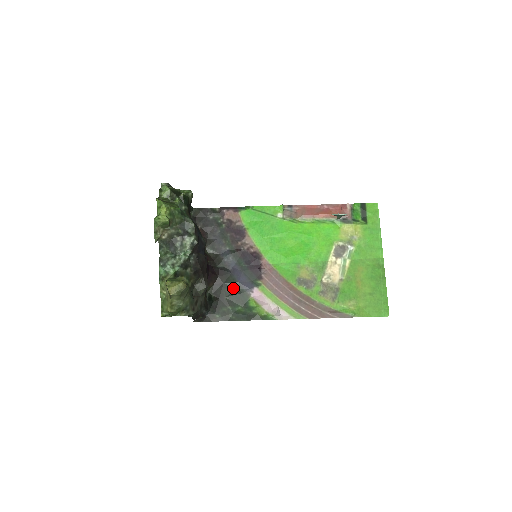
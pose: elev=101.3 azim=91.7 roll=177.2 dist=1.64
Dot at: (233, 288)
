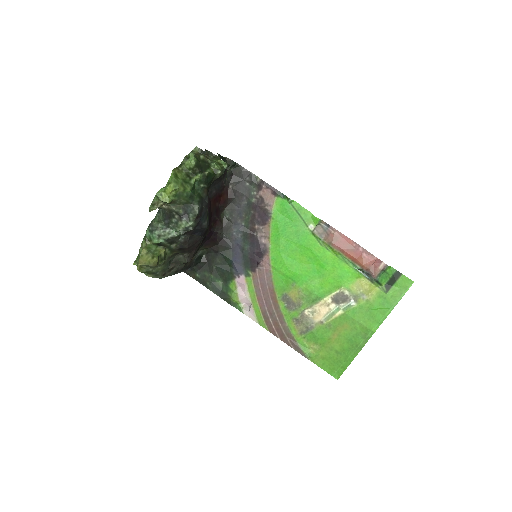
Dot at: (225, 262)
